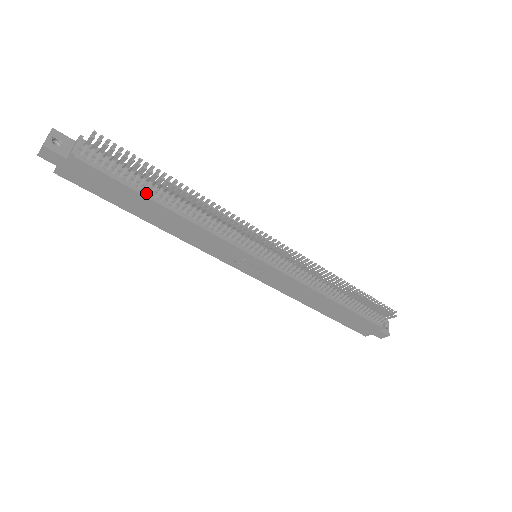
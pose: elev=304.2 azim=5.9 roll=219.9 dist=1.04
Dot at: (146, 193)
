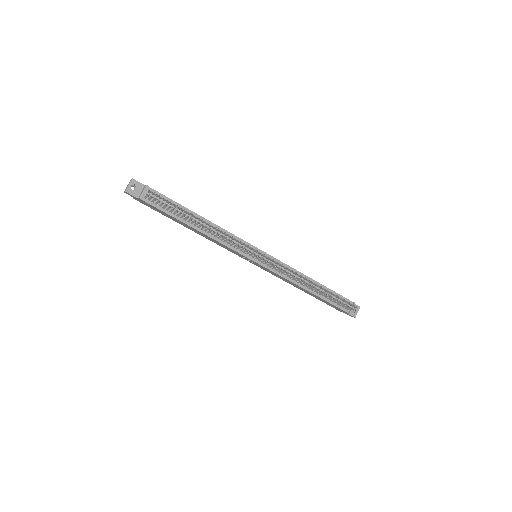
Dot at: (182, 219)
